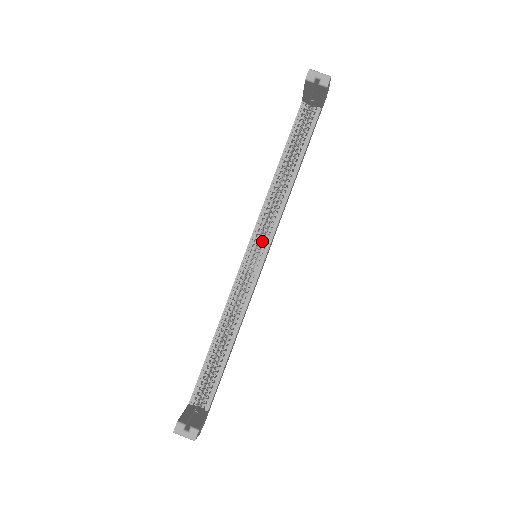
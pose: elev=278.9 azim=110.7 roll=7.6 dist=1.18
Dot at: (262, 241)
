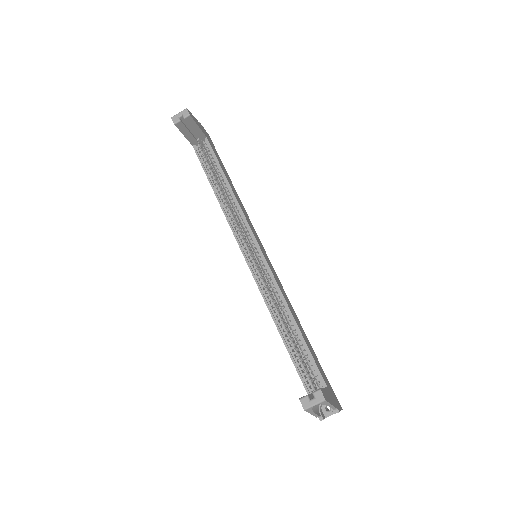
Dot at: occluded
